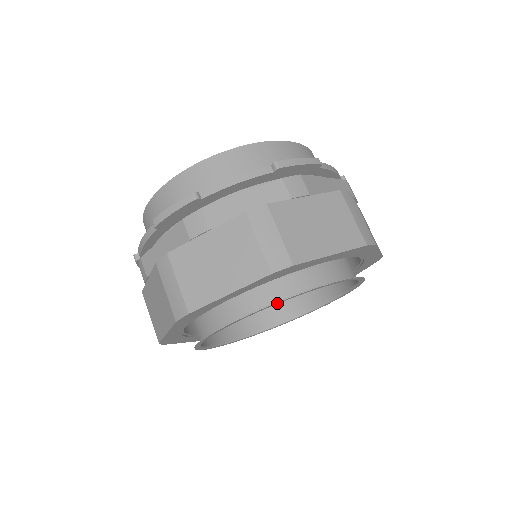
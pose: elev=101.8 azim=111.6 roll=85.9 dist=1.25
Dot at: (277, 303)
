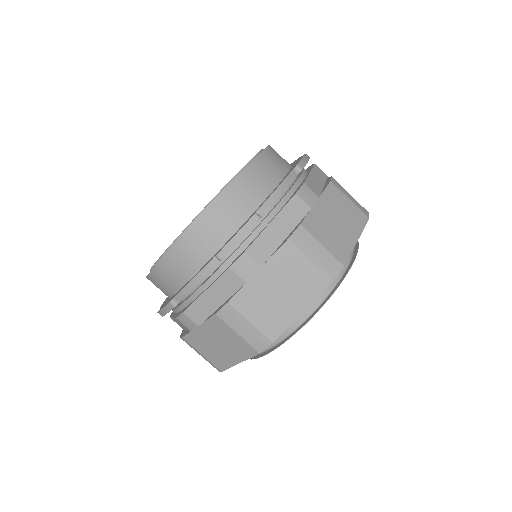
Dot at: (280, 344)
